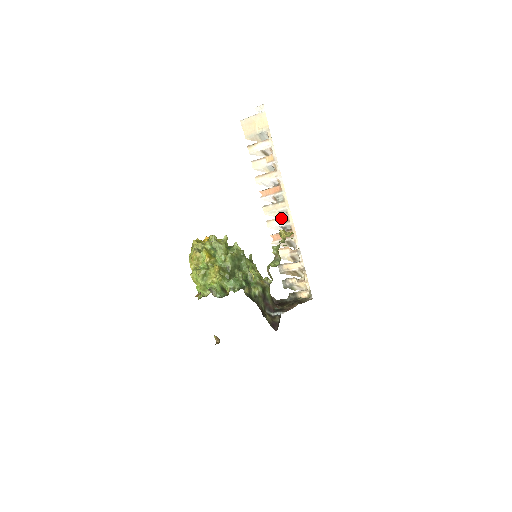
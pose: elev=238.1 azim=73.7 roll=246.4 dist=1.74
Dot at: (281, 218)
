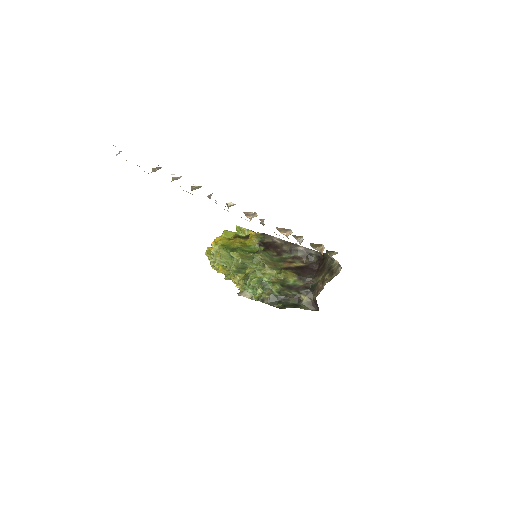
Dot at: (247, 217)
